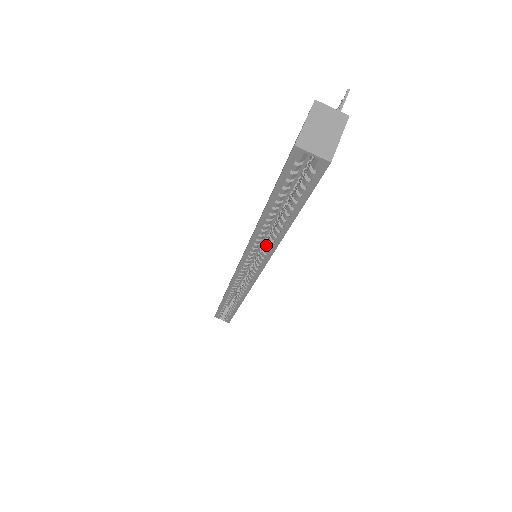
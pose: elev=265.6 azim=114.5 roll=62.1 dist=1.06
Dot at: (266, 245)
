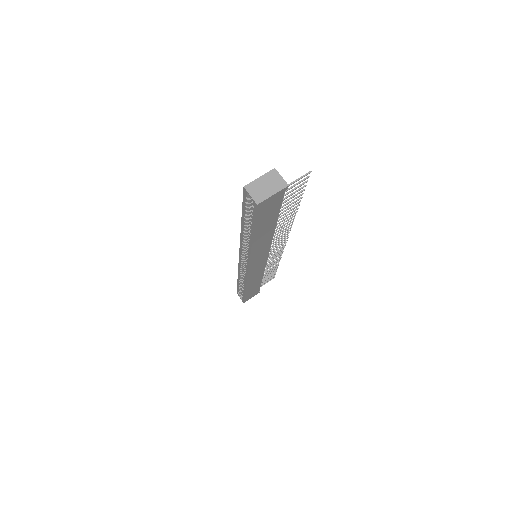
Dot at: occluded
